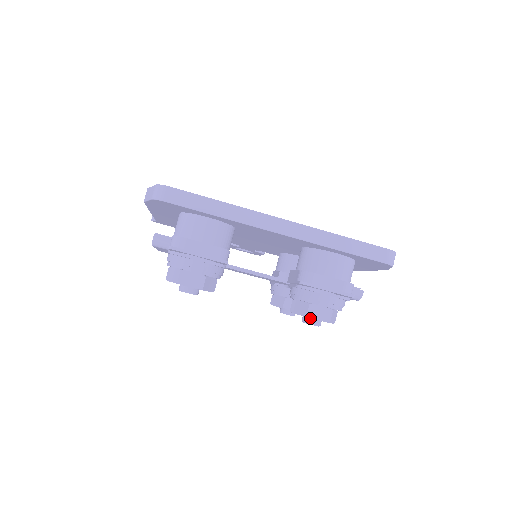
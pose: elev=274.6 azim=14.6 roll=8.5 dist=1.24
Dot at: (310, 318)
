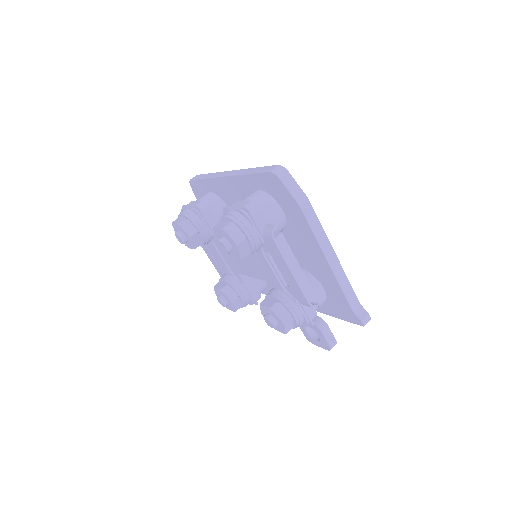
Dot at: (221, 237)
